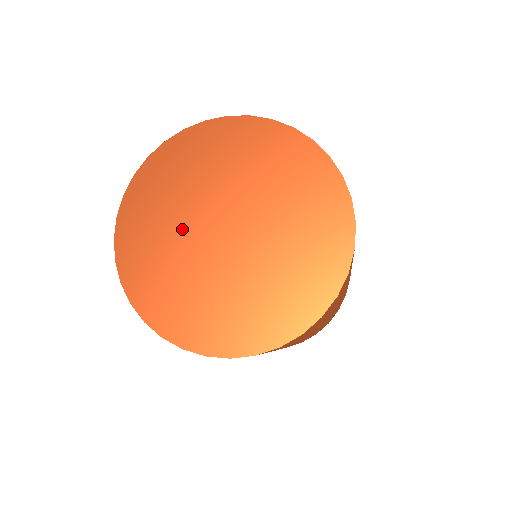
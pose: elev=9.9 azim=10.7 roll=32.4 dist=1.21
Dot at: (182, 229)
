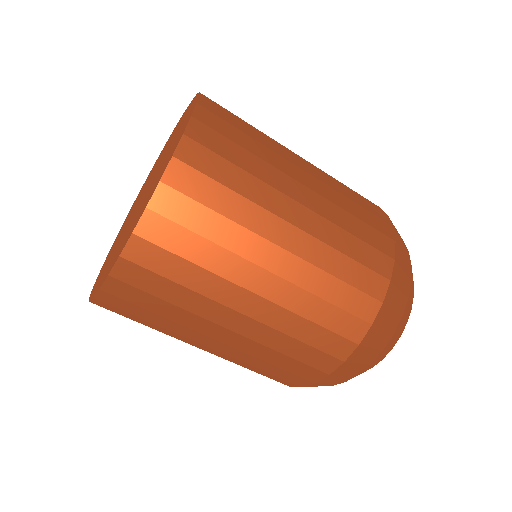
Dot at: occluded
